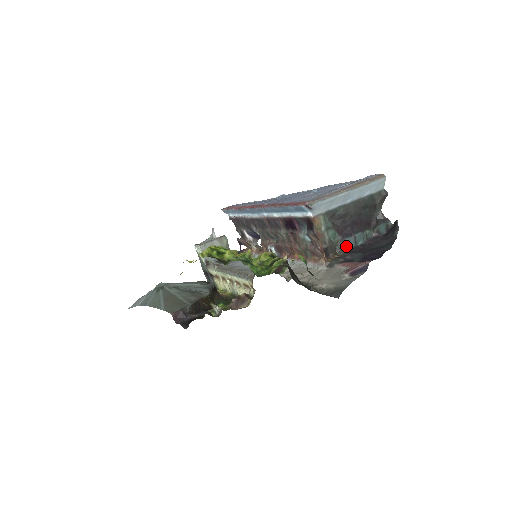
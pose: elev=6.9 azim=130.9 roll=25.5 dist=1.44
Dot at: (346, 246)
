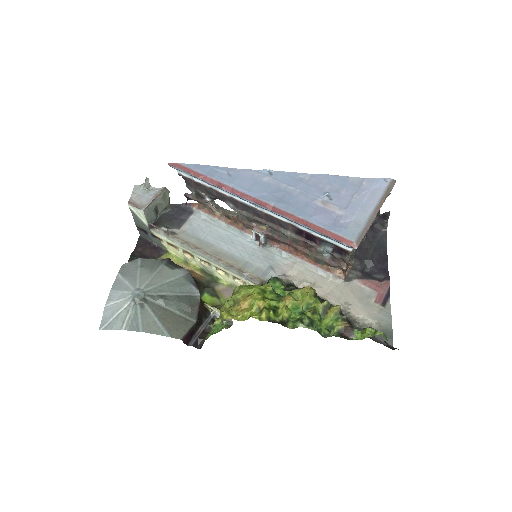
Dot at: occluded
